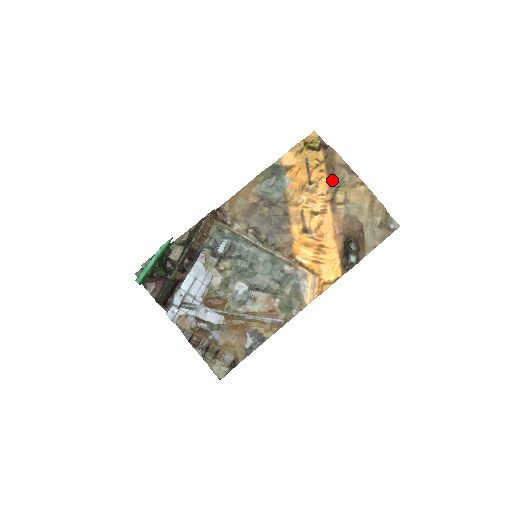
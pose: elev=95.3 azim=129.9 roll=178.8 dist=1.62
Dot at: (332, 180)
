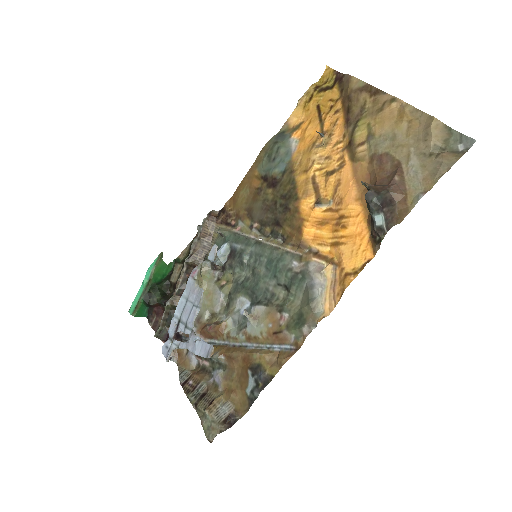
Dot at: (348, 116)
